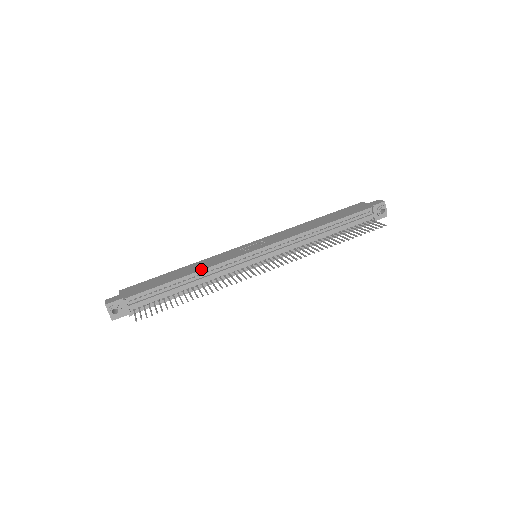
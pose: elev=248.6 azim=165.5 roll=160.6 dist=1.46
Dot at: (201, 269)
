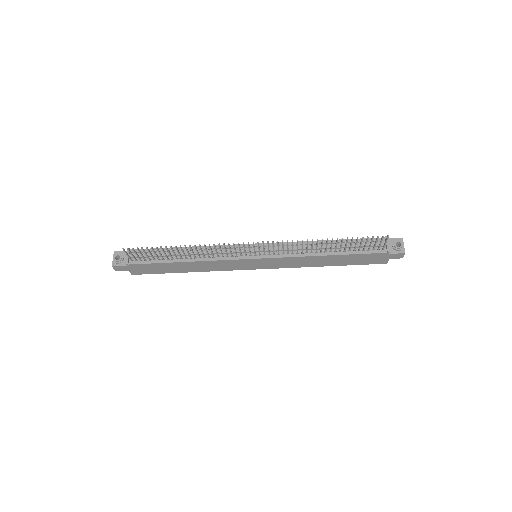
Dot at: (201, 246)
